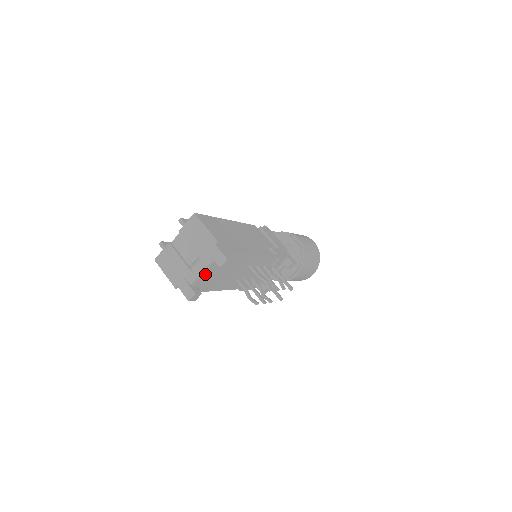
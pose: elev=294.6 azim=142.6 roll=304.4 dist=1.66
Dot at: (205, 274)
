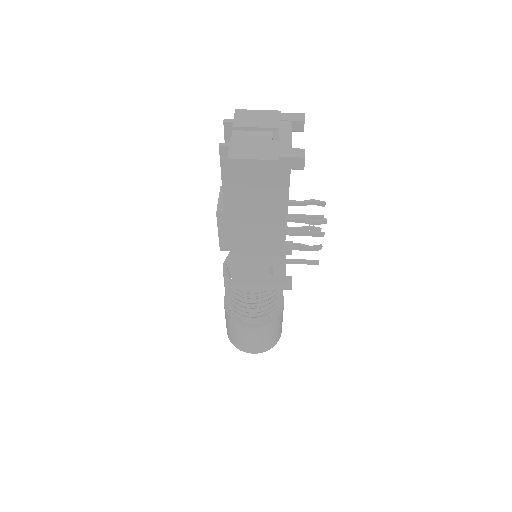
Dot at: occluded
